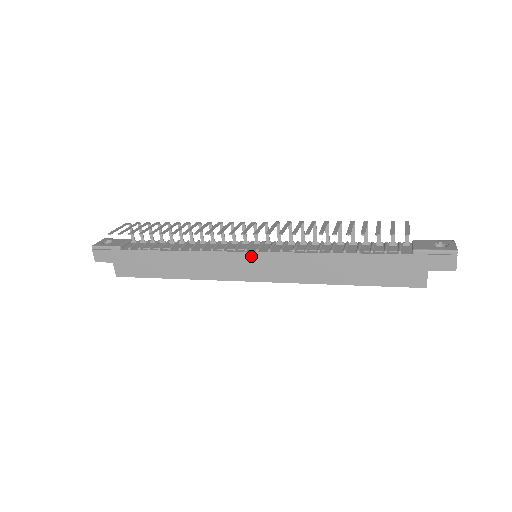
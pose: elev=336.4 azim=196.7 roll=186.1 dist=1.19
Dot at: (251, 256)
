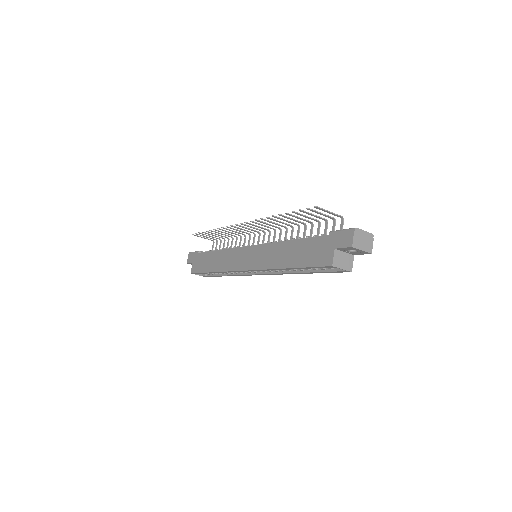
Dot at: (248, 249)
